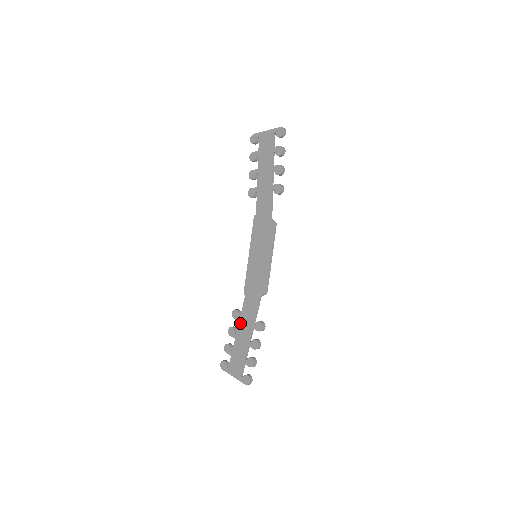
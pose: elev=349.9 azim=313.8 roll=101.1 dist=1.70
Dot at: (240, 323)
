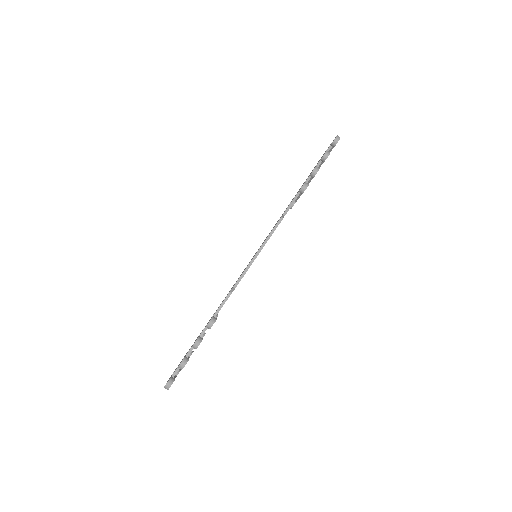
Dot at: occluded
